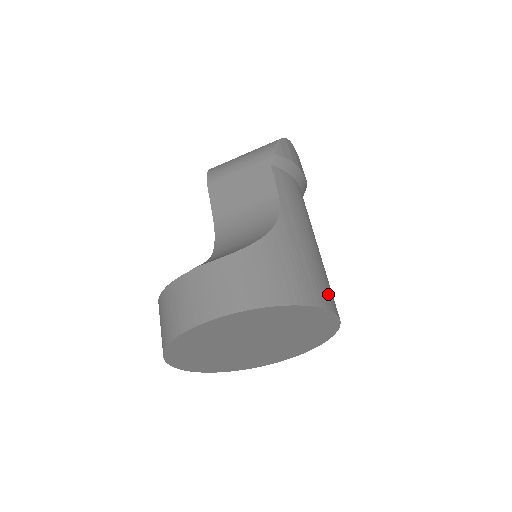
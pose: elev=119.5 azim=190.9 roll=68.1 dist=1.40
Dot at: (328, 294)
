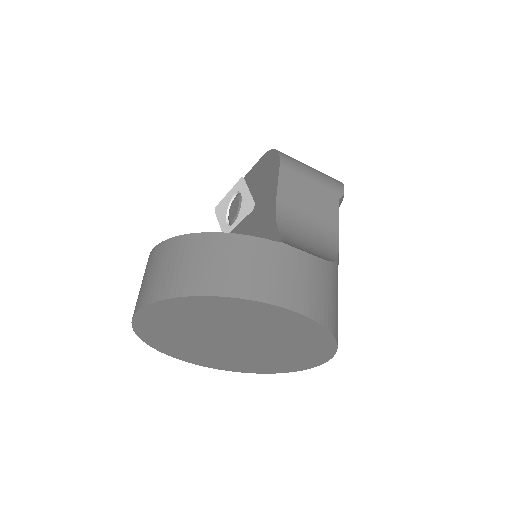
Dot at: occluded
